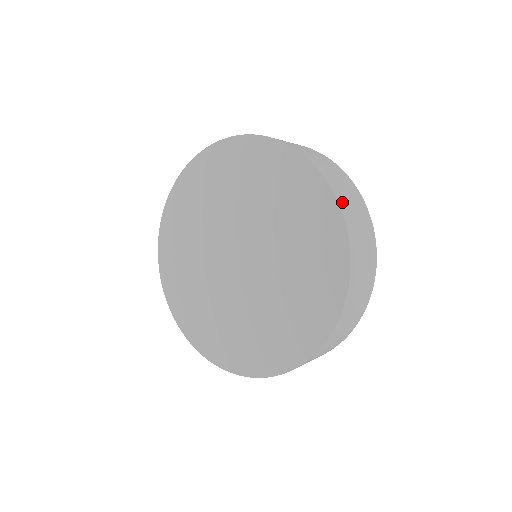
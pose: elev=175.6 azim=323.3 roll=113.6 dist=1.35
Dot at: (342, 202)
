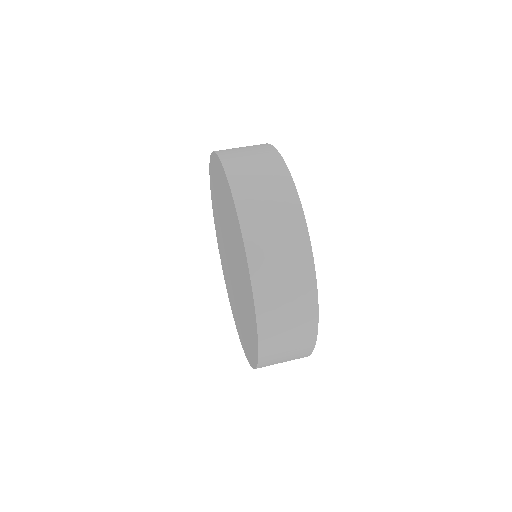
Dot at: (262, 297)
